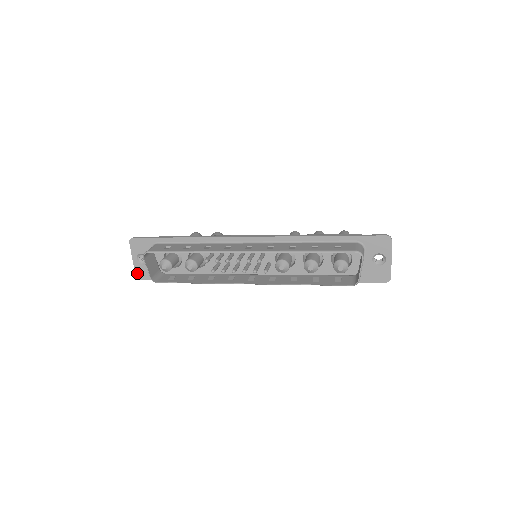
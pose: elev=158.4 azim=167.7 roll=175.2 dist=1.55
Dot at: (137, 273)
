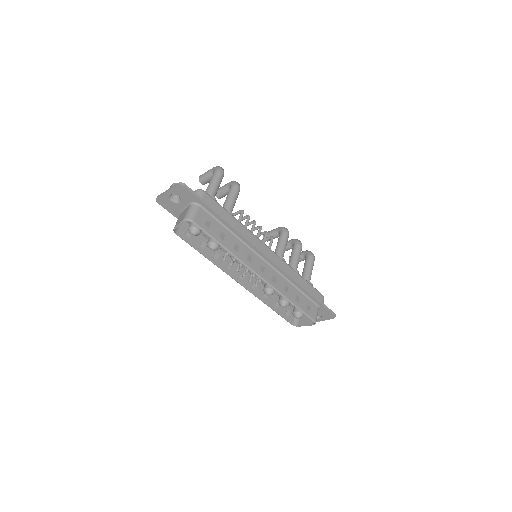
Dot at: (159, 199)
